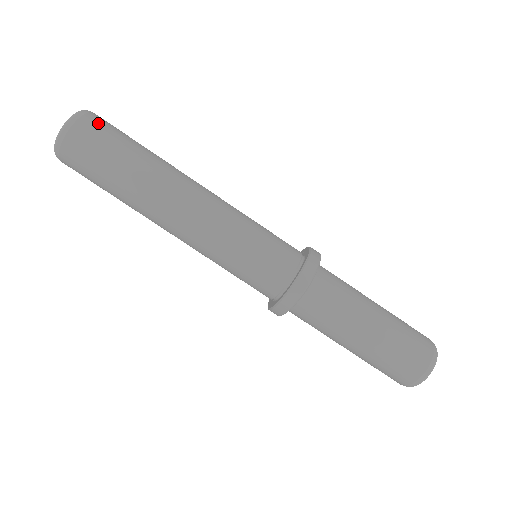
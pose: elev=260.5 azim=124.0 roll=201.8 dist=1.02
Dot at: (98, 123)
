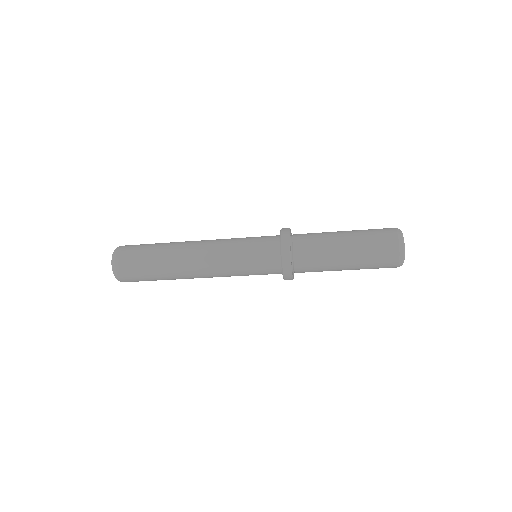
Dot at: (125, 254)
